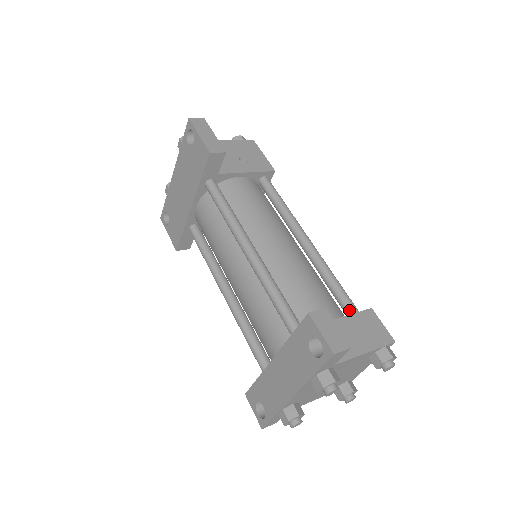
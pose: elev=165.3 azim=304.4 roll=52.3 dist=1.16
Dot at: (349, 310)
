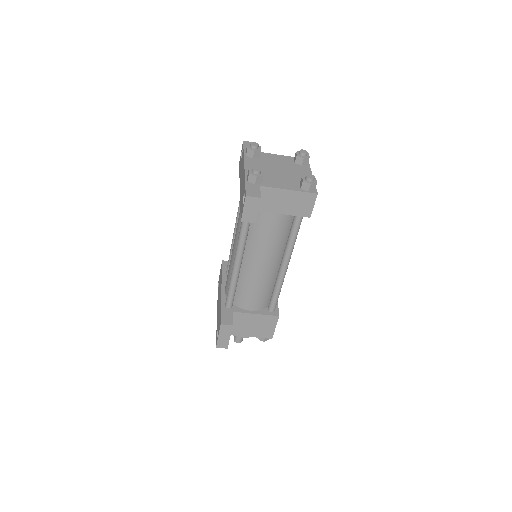
Dot at: occluded
